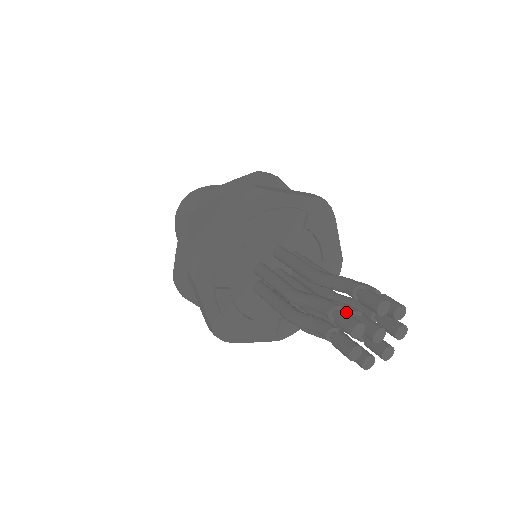
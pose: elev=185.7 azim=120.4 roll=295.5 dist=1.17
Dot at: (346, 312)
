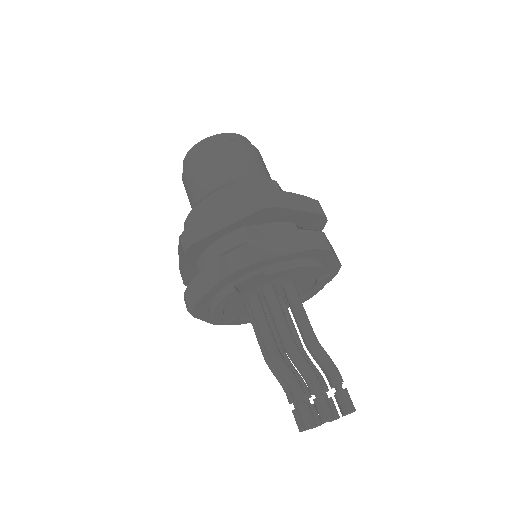
Dot at: (327, 399)
